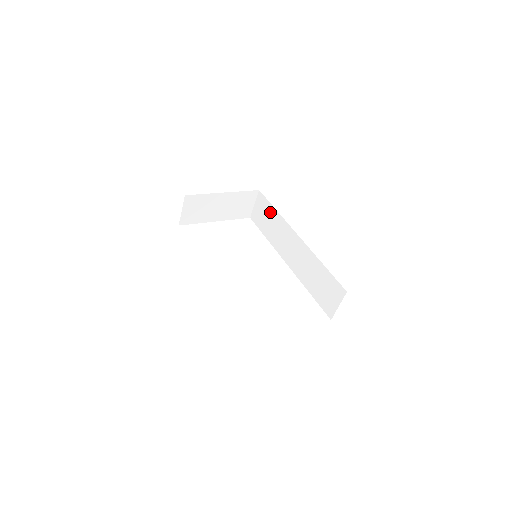
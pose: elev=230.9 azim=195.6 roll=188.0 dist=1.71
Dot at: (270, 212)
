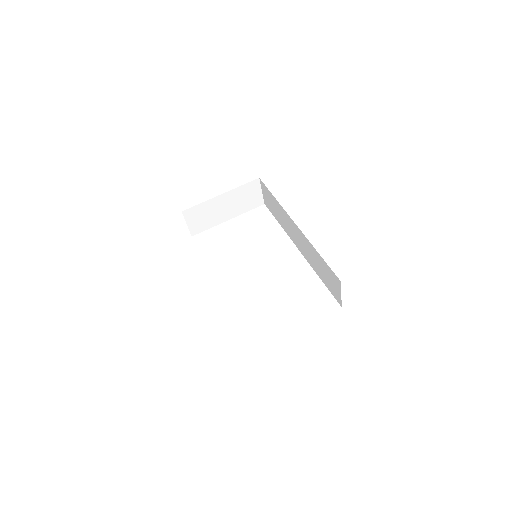
Dot at: (272, 199)
